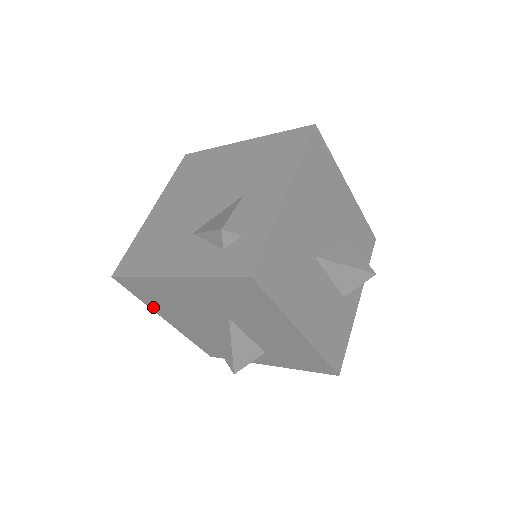
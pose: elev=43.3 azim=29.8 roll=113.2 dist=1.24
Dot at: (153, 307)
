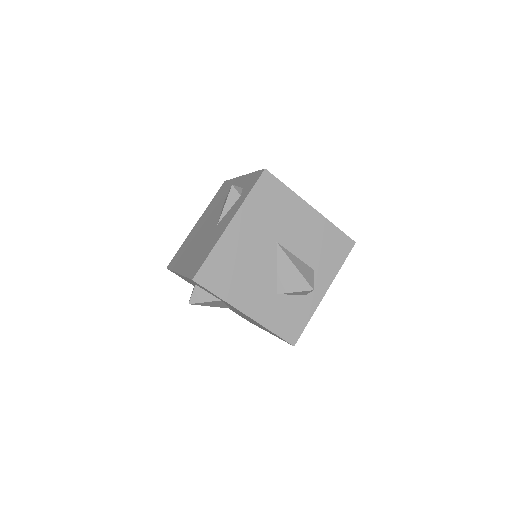
Dot at: (230, 299)
